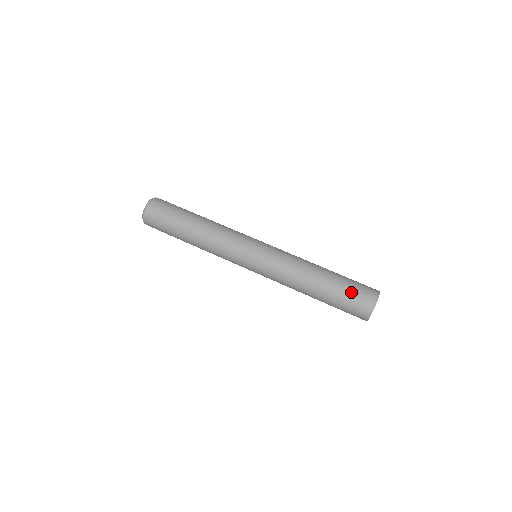
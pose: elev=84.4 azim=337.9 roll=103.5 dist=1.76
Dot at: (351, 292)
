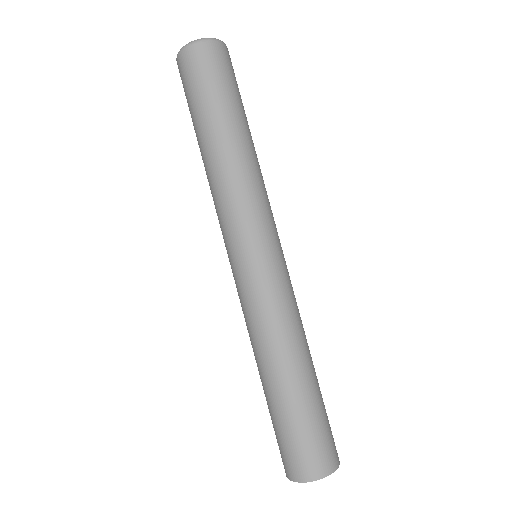
Dot at: (308, 433)
